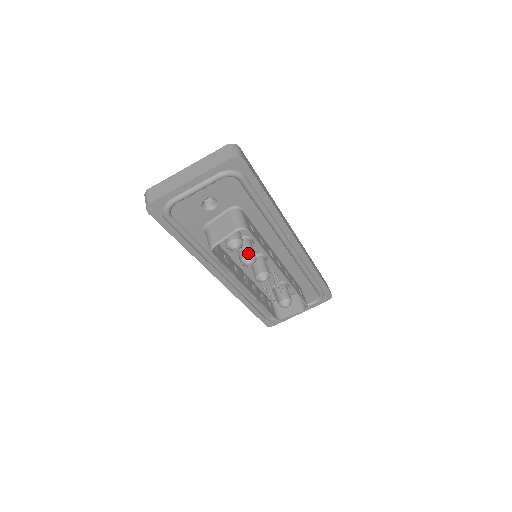
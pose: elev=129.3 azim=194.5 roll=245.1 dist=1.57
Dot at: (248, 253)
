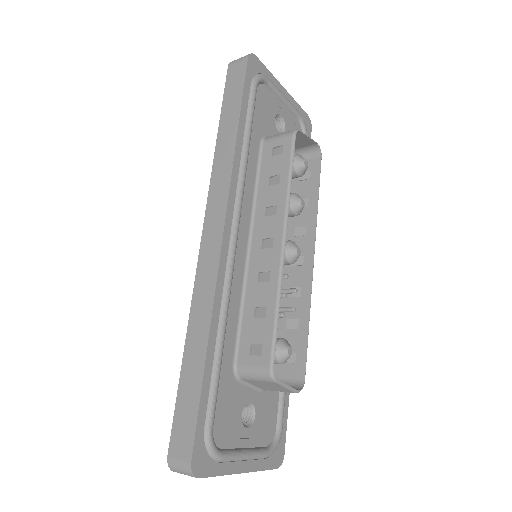
Dot at: occluded
